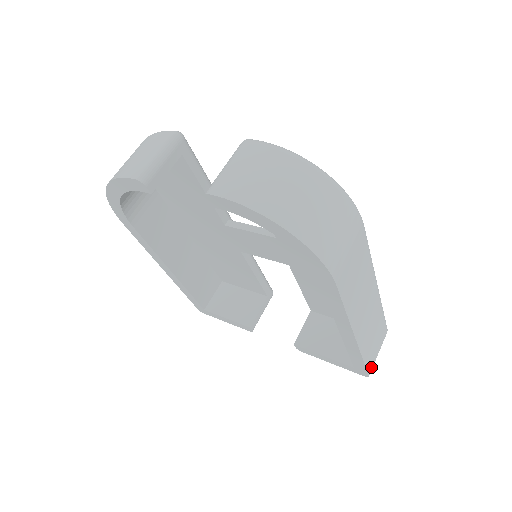
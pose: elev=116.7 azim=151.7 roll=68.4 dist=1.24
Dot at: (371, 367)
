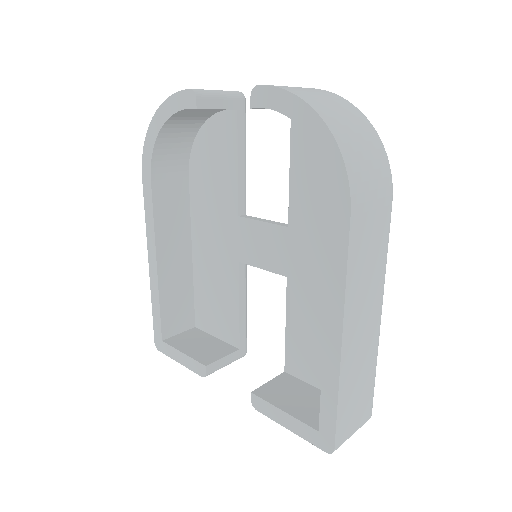
Dot at: (341, 439)
